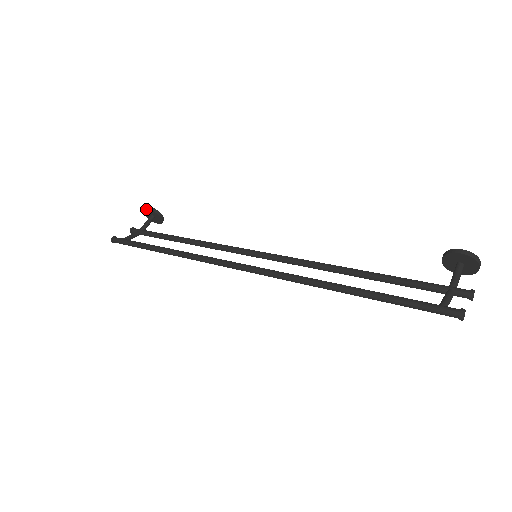
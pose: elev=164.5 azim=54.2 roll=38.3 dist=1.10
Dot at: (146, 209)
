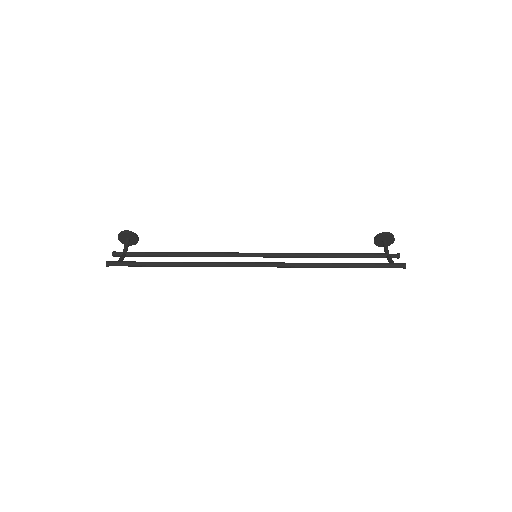
Dot at: (124, 233)
